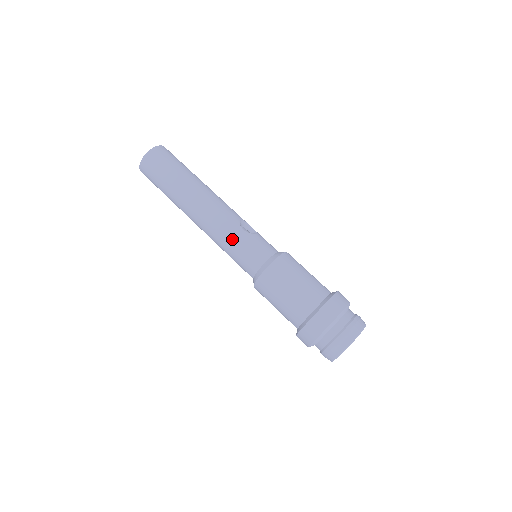
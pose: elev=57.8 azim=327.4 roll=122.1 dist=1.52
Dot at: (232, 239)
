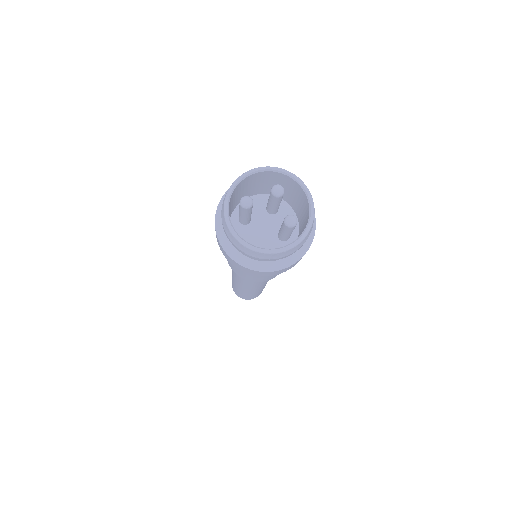
Dot at: occluded
